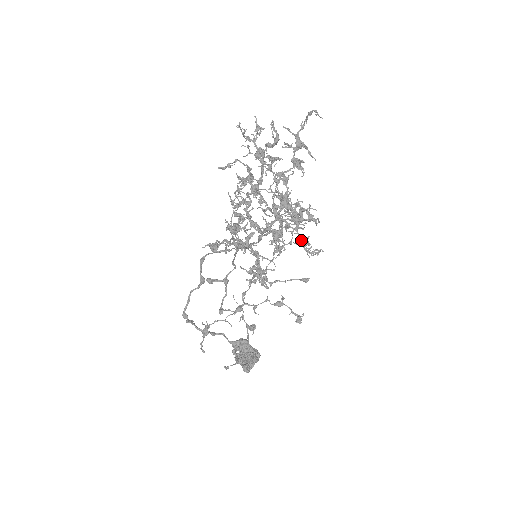
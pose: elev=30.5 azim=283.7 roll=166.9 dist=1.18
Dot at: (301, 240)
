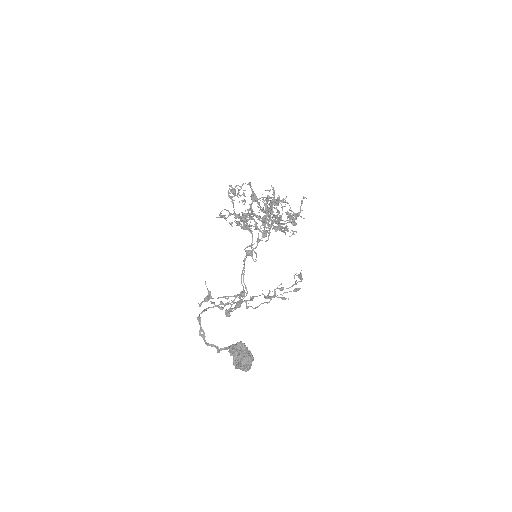
Dot at: (282, 226)
